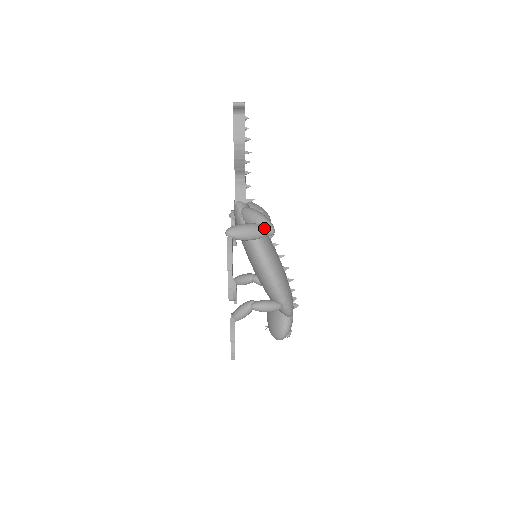
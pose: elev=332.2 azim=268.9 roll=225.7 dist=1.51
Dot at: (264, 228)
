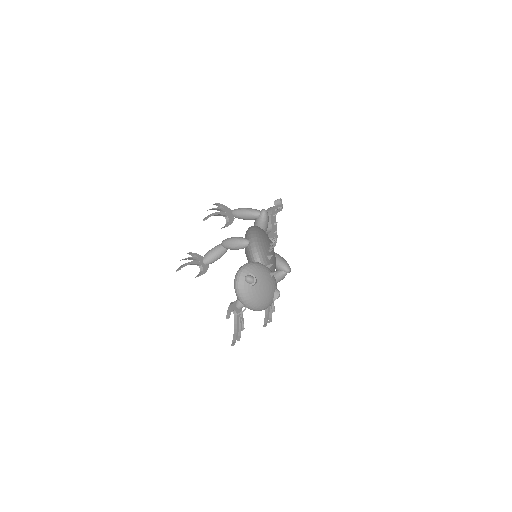
Dot at: occluded
